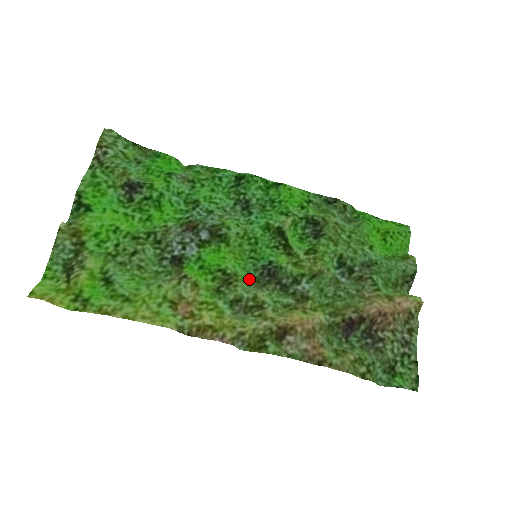
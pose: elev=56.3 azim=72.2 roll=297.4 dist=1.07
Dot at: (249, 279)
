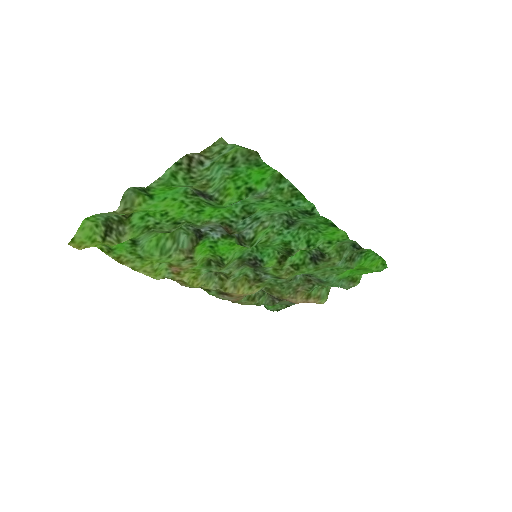
Dot at: (239, 258)
